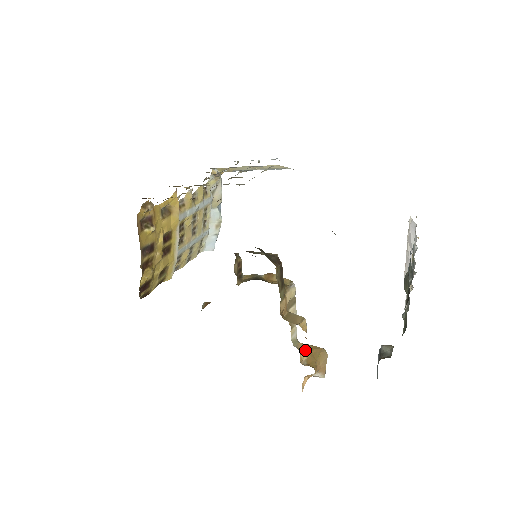
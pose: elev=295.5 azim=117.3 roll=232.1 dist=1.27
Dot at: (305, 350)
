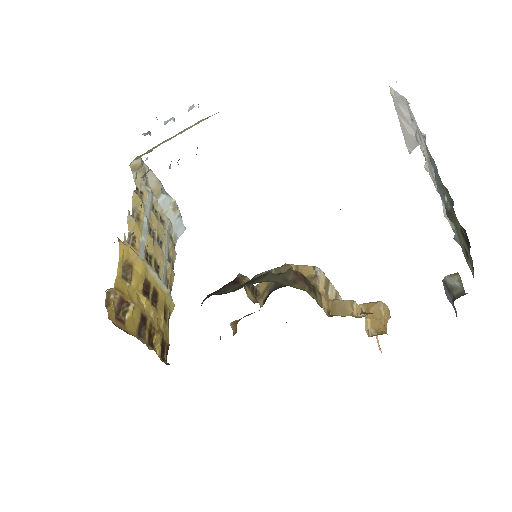
Dot at: (365, 320)
